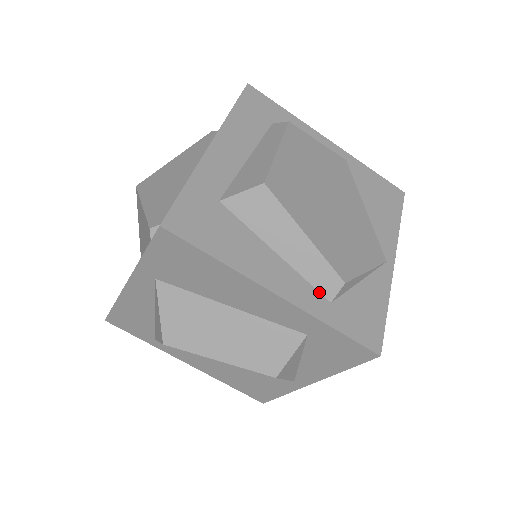
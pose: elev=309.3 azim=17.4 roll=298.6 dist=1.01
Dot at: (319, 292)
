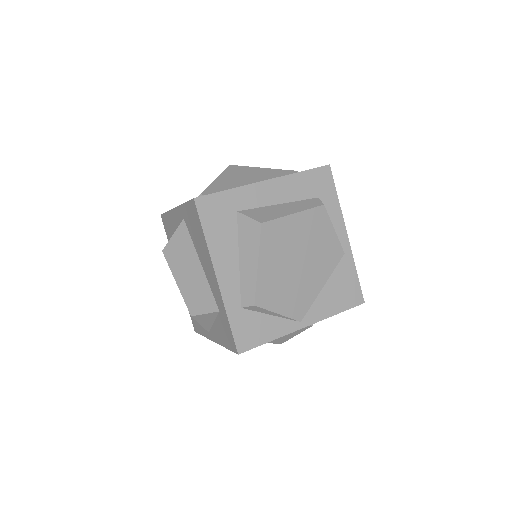
Dot at: (241, 297)
